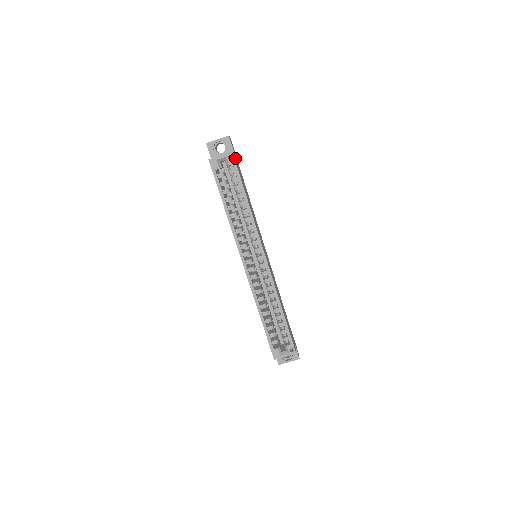
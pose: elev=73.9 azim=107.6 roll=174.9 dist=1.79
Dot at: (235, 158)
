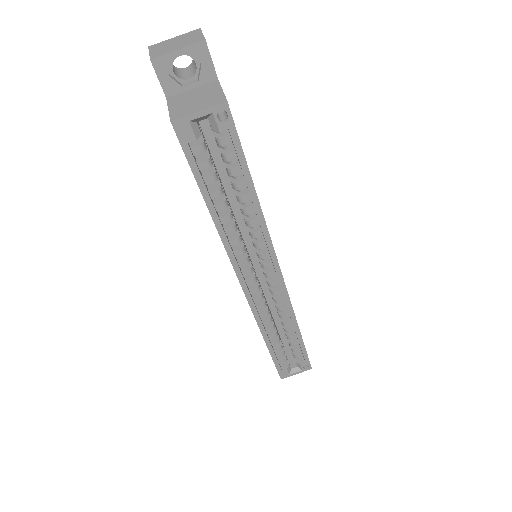
Dot at: occluded
